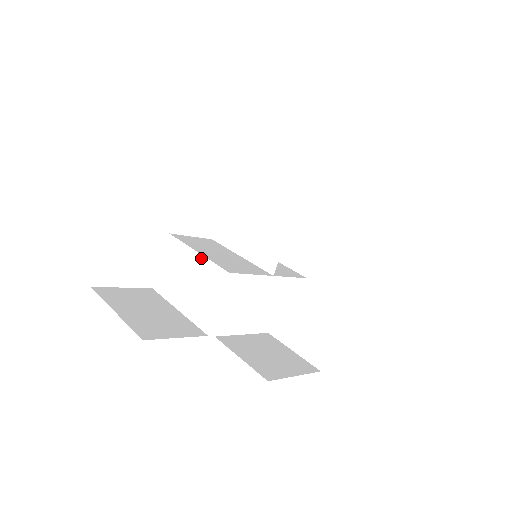
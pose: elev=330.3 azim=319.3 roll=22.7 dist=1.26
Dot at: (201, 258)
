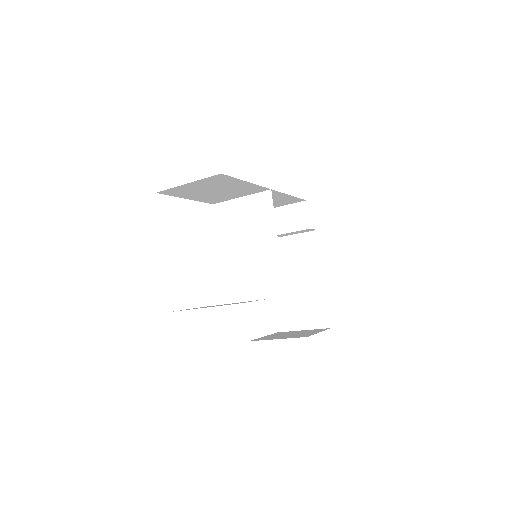
Dot at: (232, 258)
